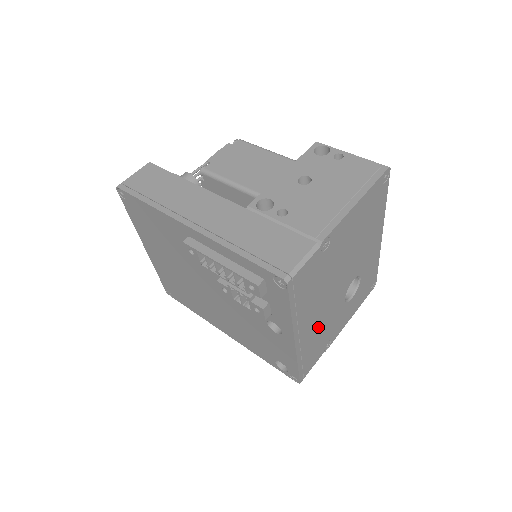
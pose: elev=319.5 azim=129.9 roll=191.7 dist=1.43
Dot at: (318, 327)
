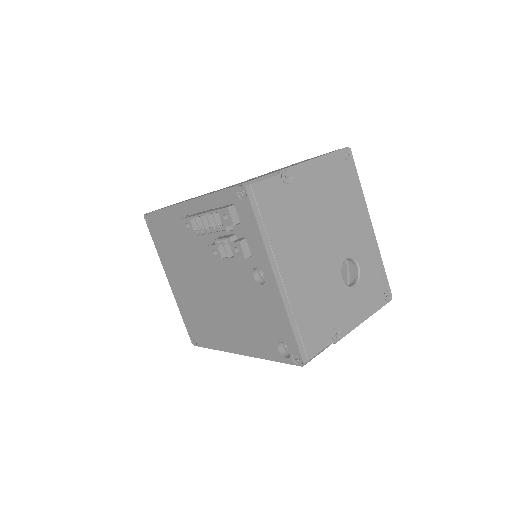
Dot at: (309, 288)
